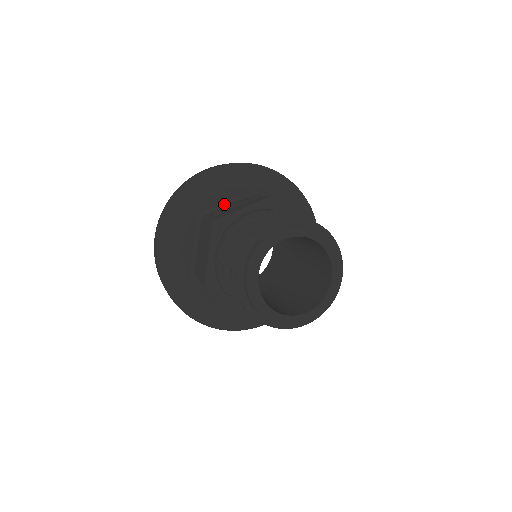
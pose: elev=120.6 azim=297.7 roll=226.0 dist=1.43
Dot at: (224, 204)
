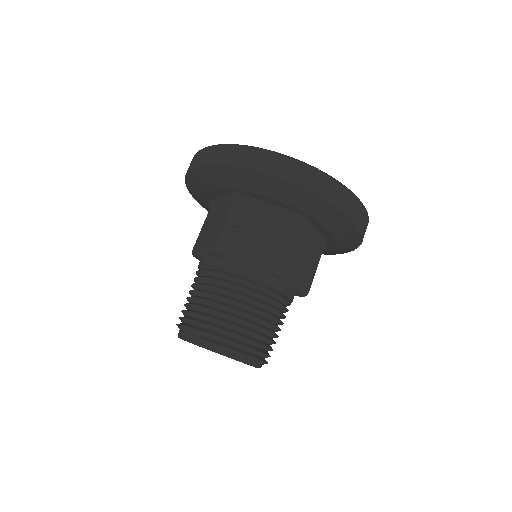
Dot at: (266, 203)
